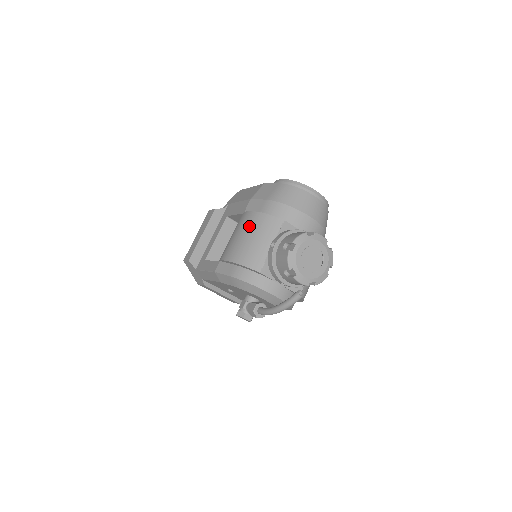
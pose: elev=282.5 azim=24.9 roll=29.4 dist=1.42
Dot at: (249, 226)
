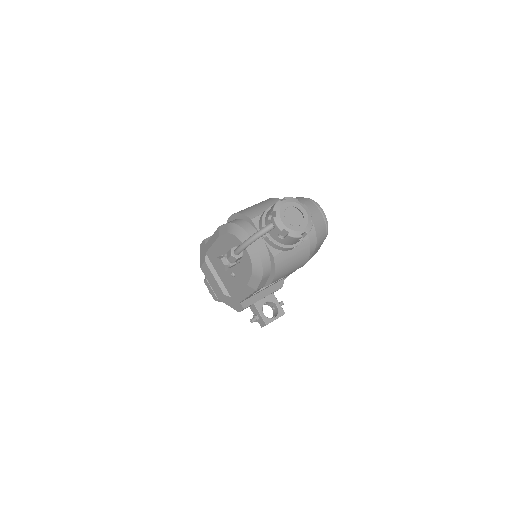
Dot at: (260, 202)
